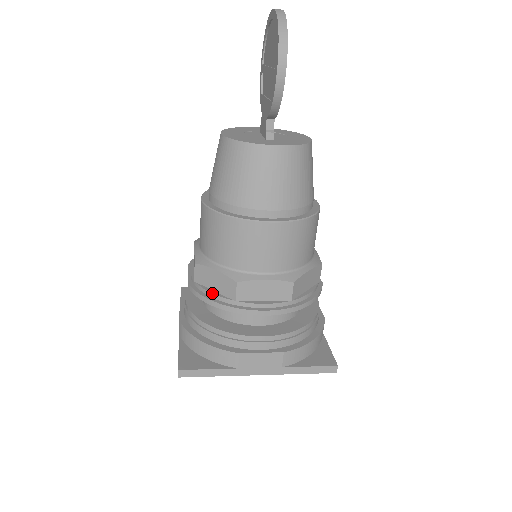
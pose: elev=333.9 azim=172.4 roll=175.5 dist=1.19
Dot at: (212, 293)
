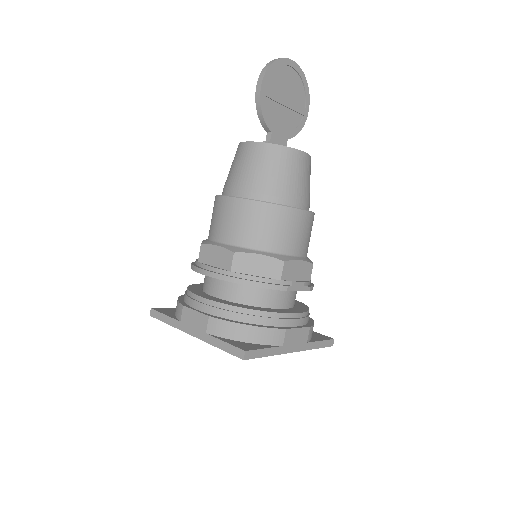
Dot at: (196, 259)
